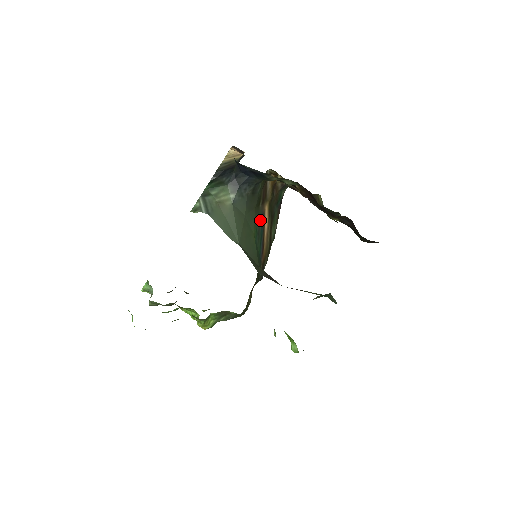
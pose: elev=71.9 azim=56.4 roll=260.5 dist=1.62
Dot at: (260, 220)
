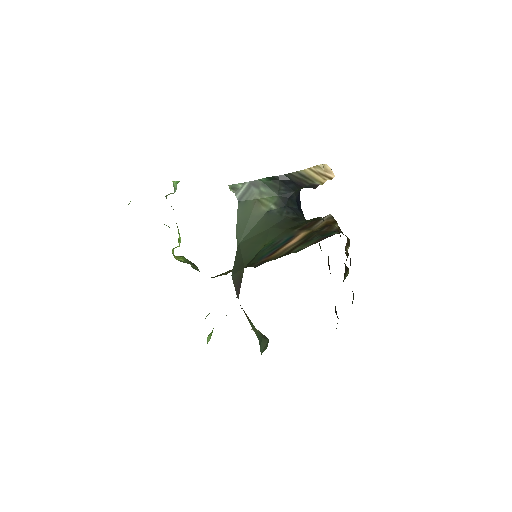
Dot at: (285, 238)
